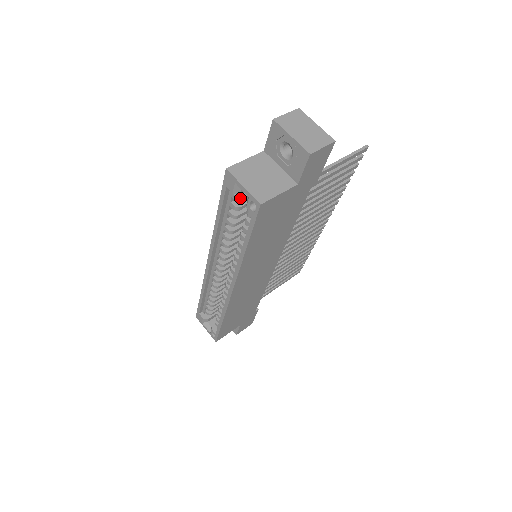
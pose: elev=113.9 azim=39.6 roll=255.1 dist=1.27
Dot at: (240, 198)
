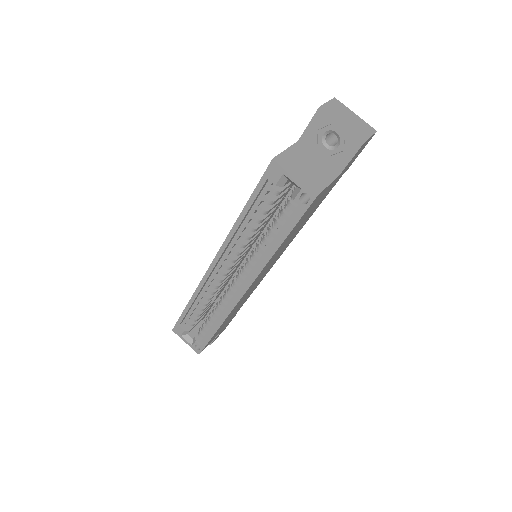
Dot at: (279, 191)
